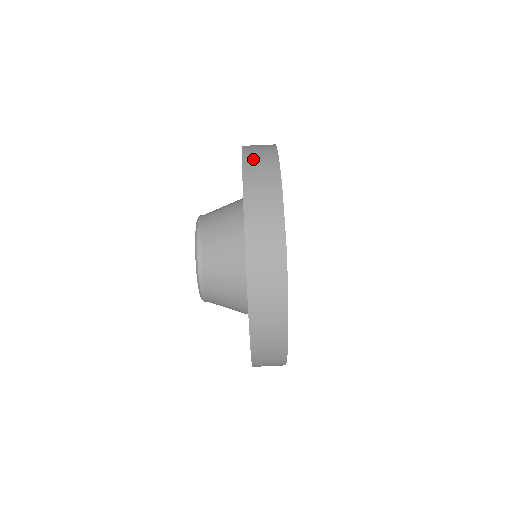
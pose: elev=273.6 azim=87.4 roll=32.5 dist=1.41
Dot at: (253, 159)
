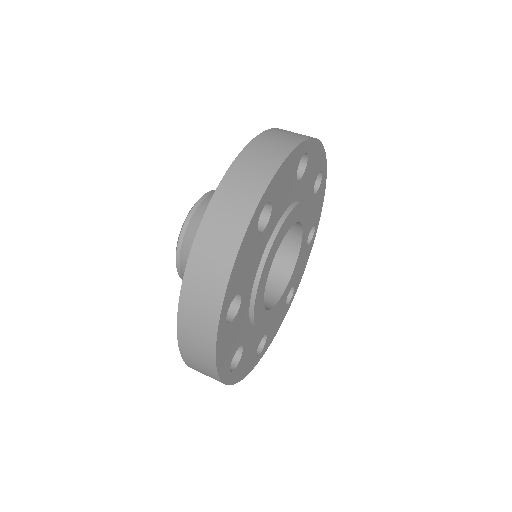
Dot at: occluded
